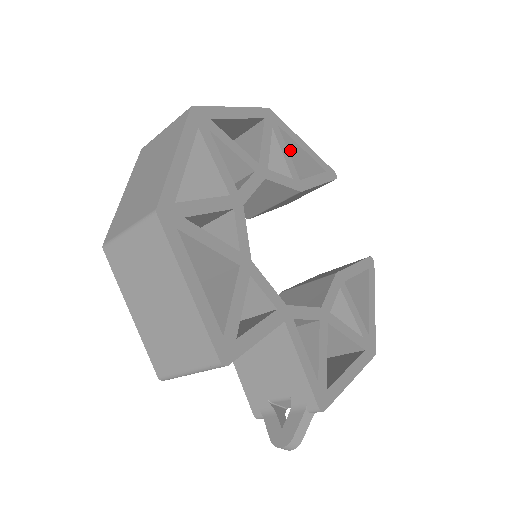
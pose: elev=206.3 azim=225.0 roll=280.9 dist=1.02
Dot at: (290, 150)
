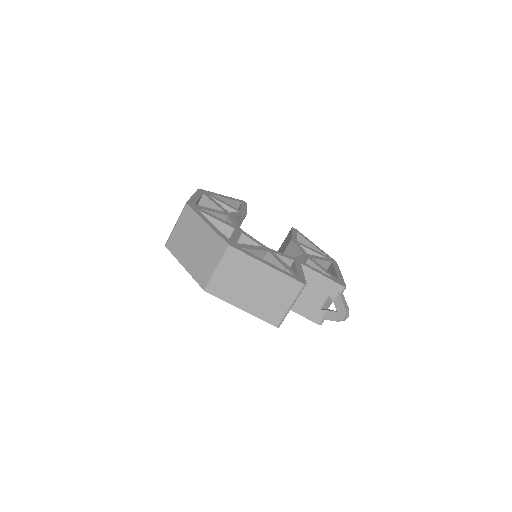
Dot at: occluded
